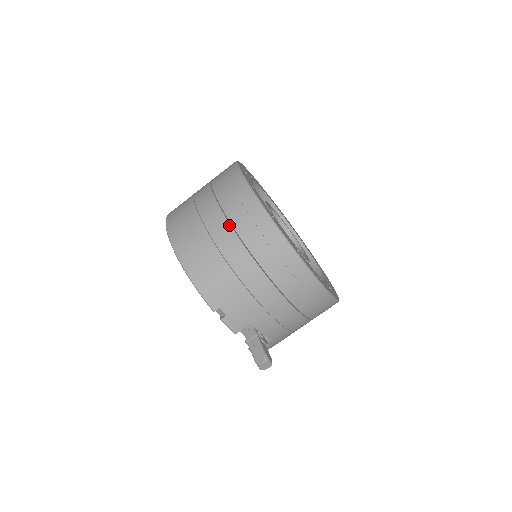
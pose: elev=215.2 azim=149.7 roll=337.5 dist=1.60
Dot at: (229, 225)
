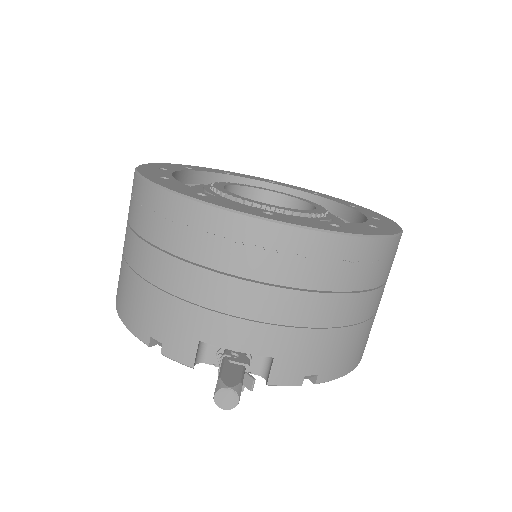
Dot at: (127, 224)
